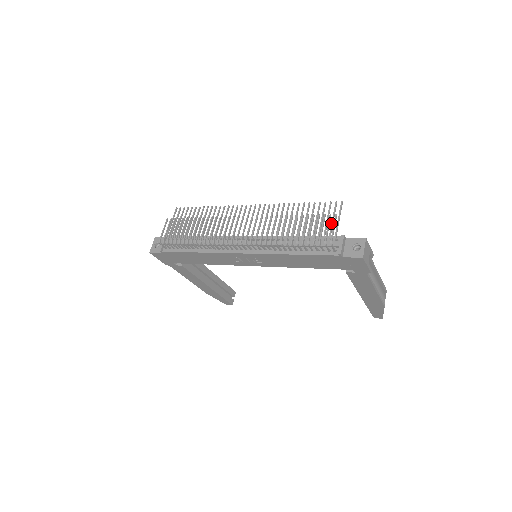
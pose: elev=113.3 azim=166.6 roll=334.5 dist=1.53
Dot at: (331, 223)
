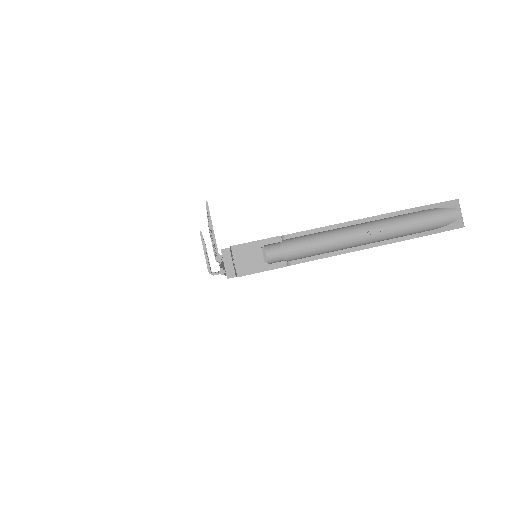
Dot at: occluded
